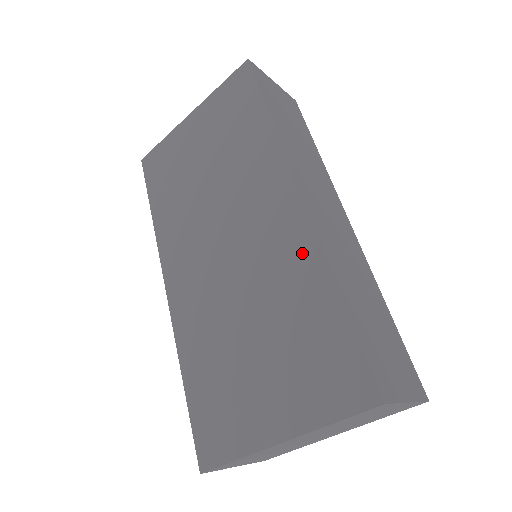
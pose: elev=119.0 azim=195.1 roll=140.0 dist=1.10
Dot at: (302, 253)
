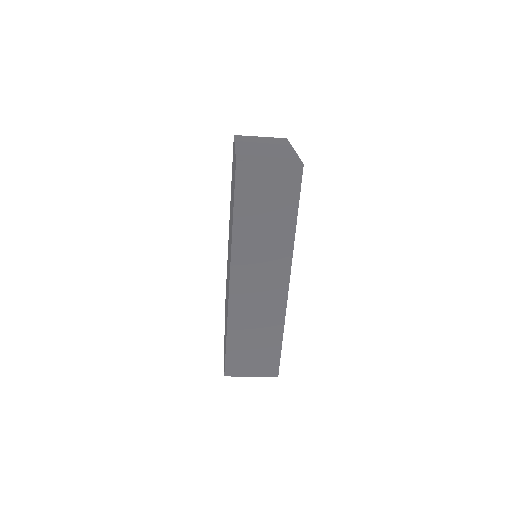
Dot at: occluded
